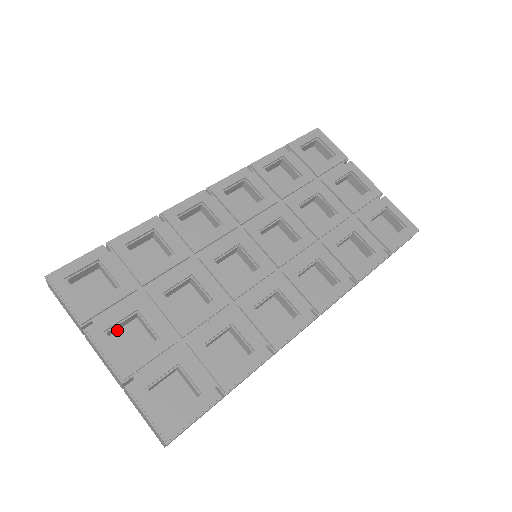
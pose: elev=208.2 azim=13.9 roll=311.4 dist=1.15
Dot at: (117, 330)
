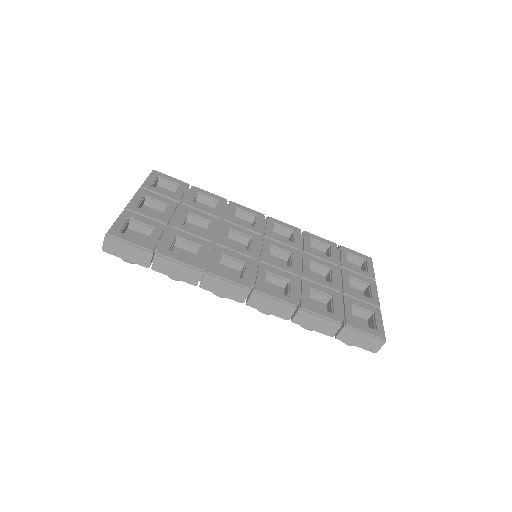
Dot at: (151, 207)
